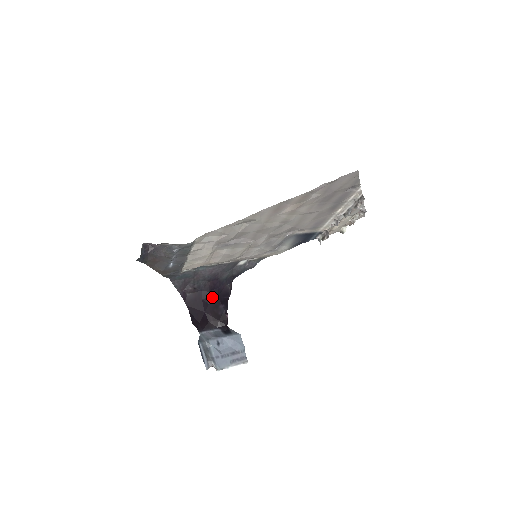
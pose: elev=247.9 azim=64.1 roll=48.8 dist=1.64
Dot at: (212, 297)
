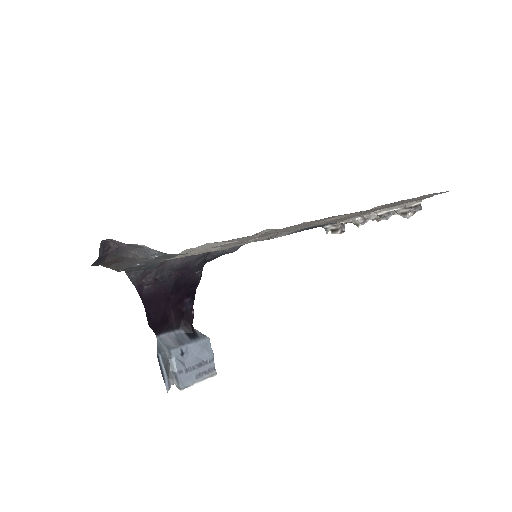
Dot at: (177, 289)
